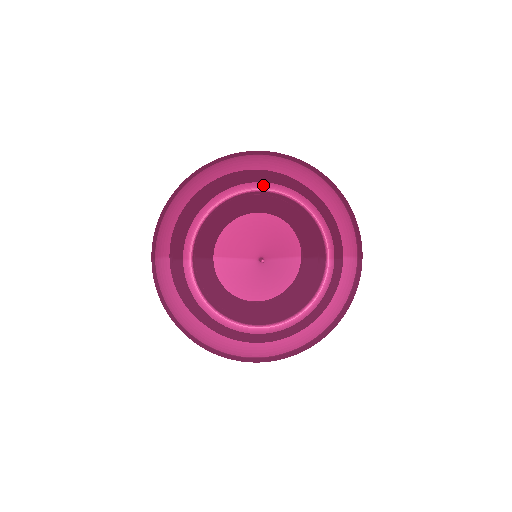
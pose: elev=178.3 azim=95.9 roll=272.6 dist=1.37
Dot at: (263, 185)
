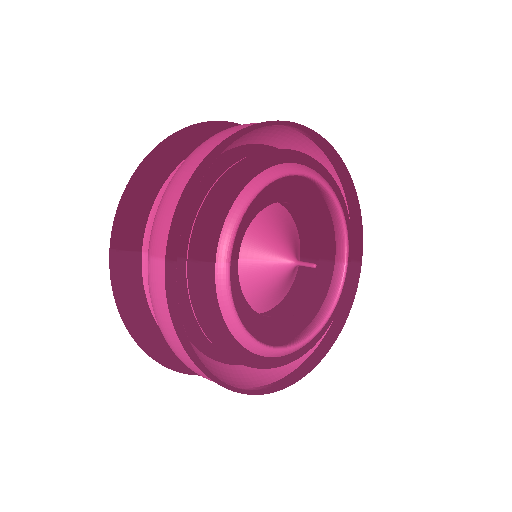
Dot at: (305, 169)
